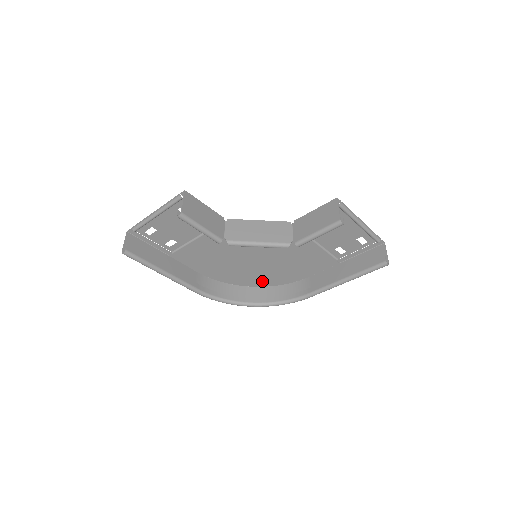
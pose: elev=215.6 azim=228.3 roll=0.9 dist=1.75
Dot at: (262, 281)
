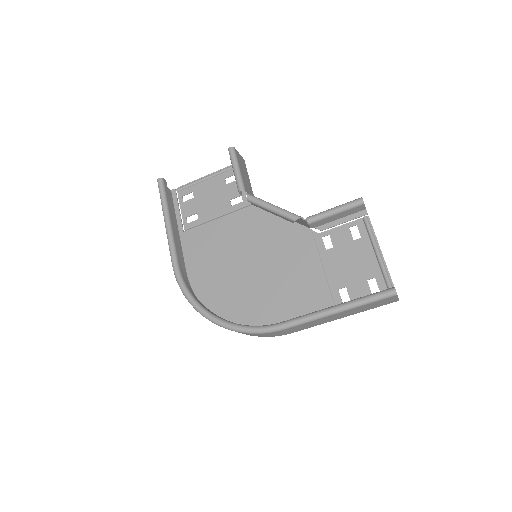
Dot at: (237, 316)
